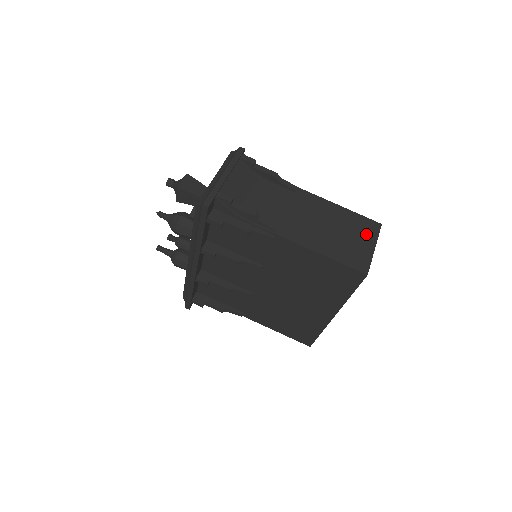
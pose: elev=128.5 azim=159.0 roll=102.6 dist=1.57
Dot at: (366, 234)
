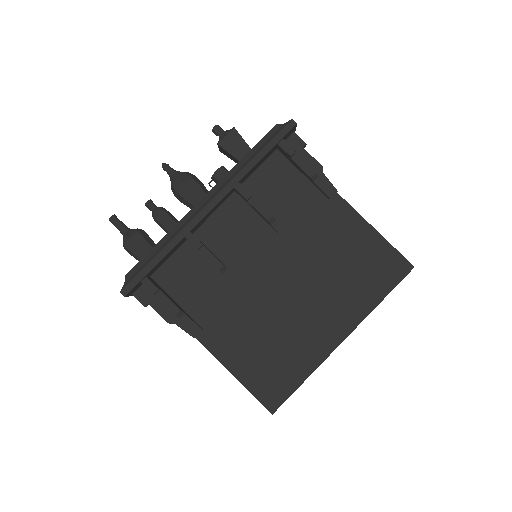
Dot at: occluded
